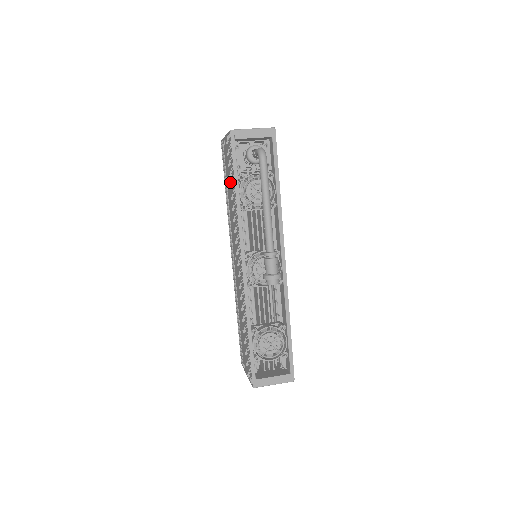
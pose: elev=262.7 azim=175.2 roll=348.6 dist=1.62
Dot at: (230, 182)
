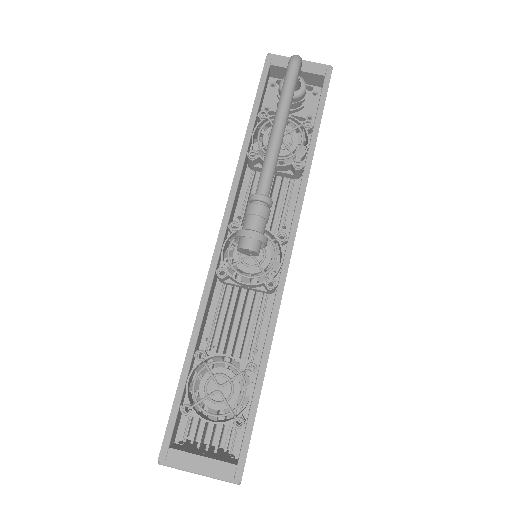
Dot at: occluded
